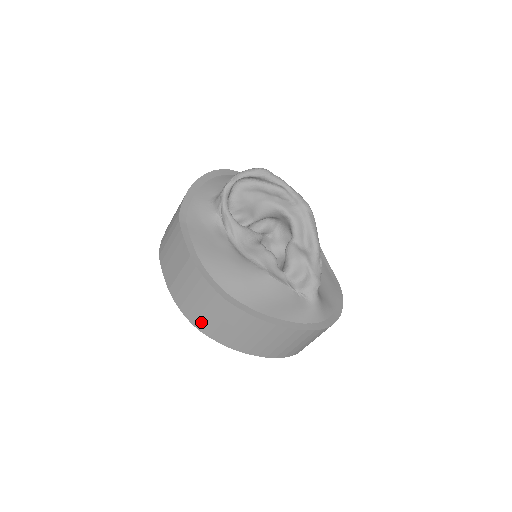
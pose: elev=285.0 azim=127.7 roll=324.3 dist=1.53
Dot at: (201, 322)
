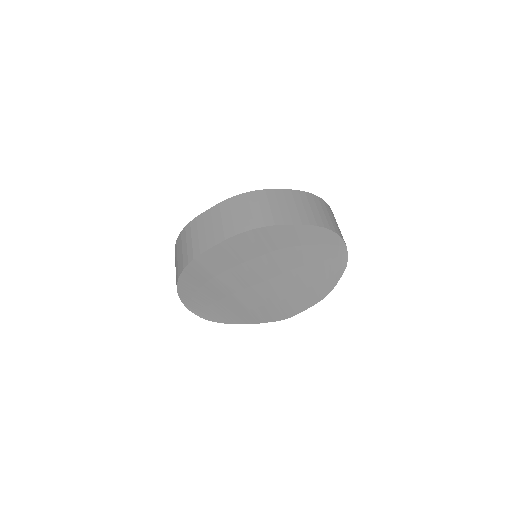
Dot at: (268, 218)
